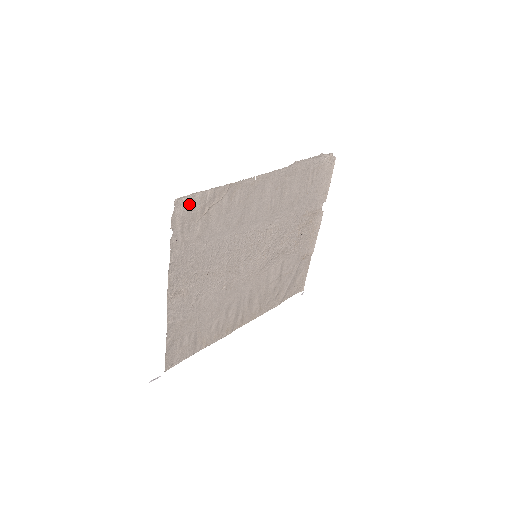
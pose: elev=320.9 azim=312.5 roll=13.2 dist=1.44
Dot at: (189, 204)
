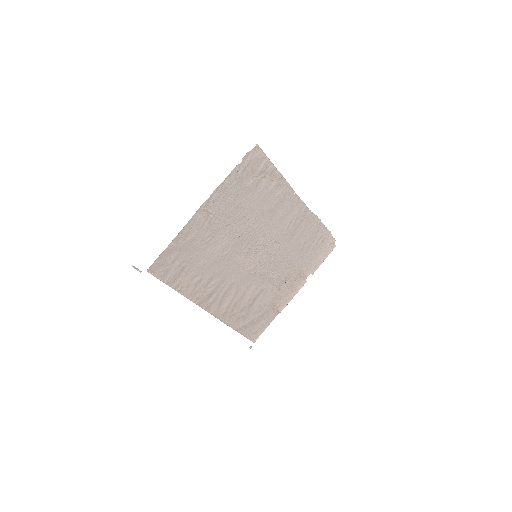
Dot at: (259, 158)
